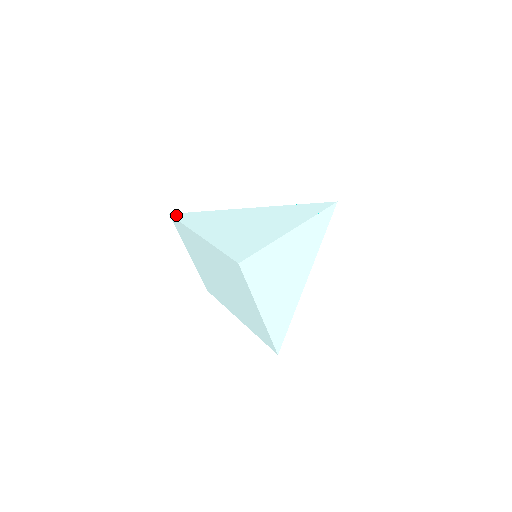
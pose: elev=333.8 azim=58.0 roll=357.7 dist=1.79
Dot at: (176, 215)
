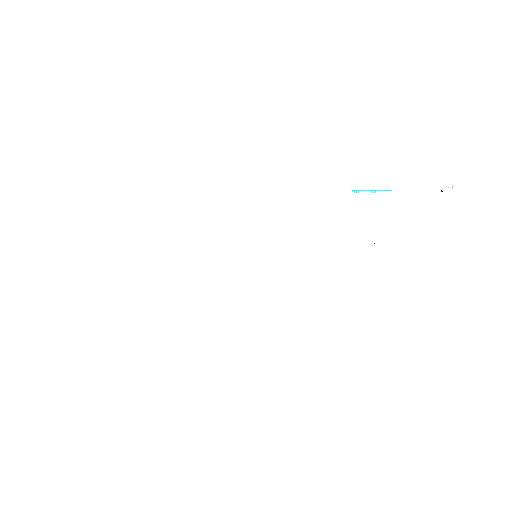
Dot at: occluded
